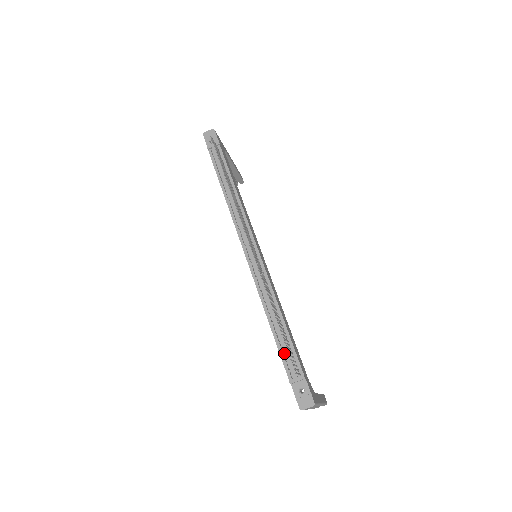
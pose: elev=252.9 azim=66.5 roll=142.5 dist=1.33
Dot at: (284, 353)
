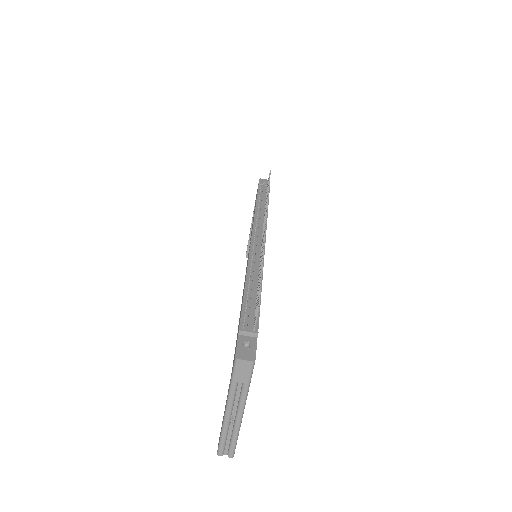
Dot at: (247, 309)
